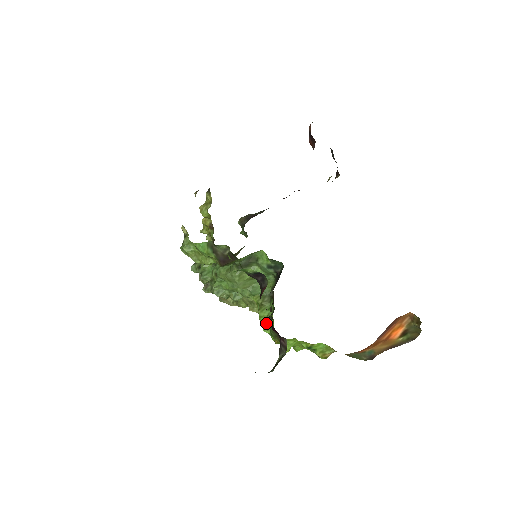
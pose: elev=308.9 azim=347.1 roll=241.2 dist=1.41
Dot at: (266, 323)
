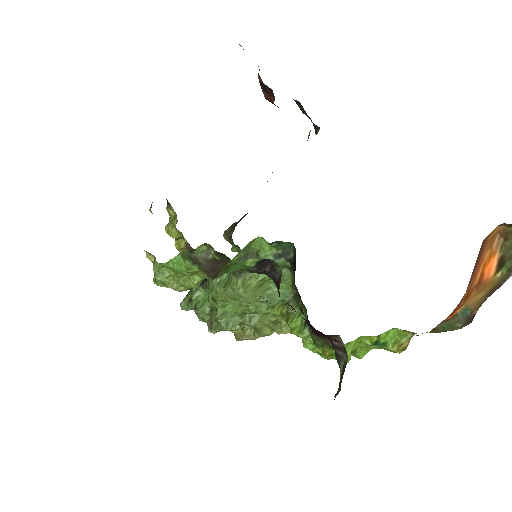
Dot at: (303, 334)
